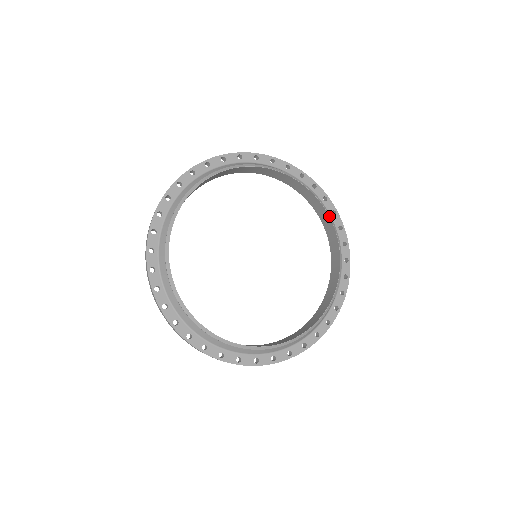
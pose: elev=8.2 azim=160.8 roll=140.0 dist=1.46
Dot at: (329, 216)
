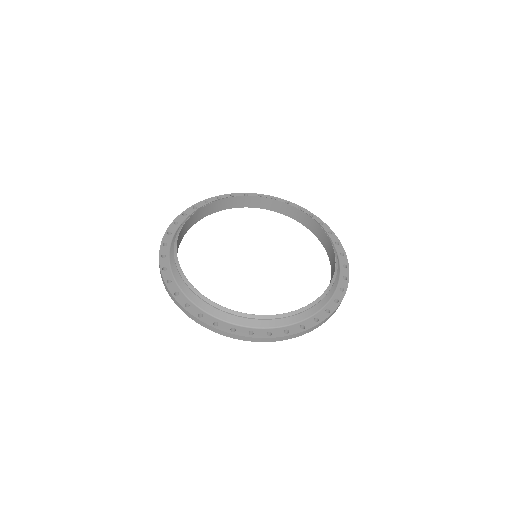
Dot at: (335, 258)
